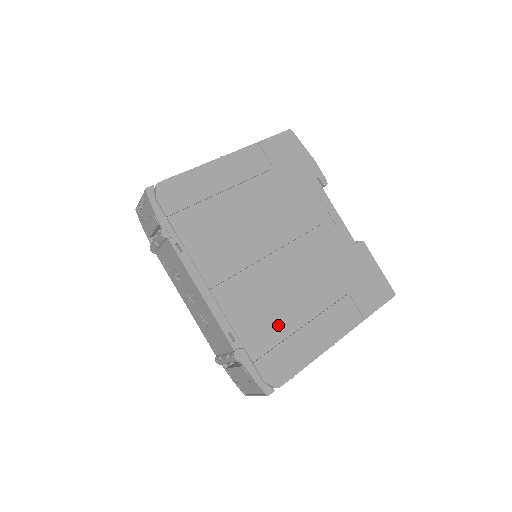
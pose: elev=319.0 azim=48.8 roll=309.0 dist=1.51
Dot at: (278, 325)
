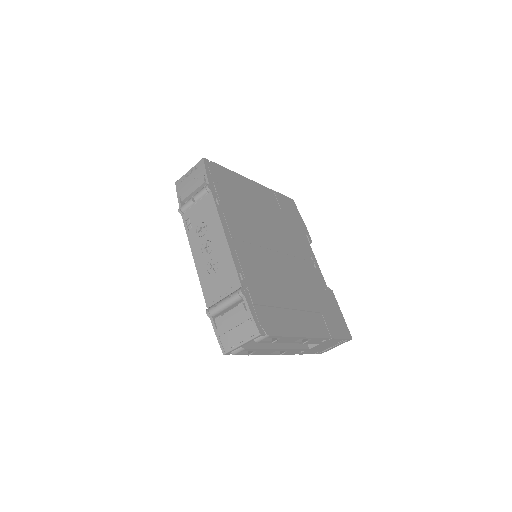
Dot at: (273, 295)
